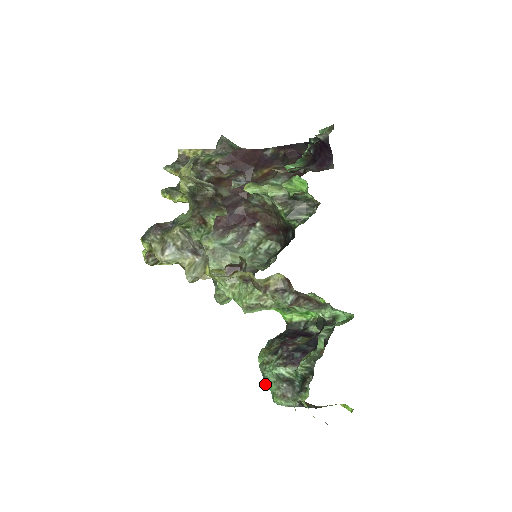
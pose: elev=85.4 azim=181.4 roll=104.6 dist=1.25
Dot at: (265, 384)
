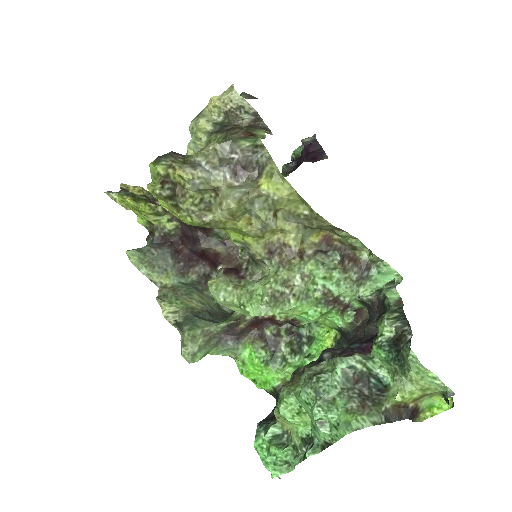
Dot at: (323, 408)
